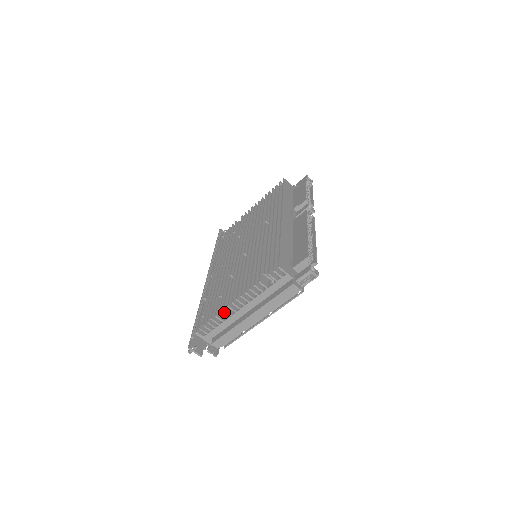
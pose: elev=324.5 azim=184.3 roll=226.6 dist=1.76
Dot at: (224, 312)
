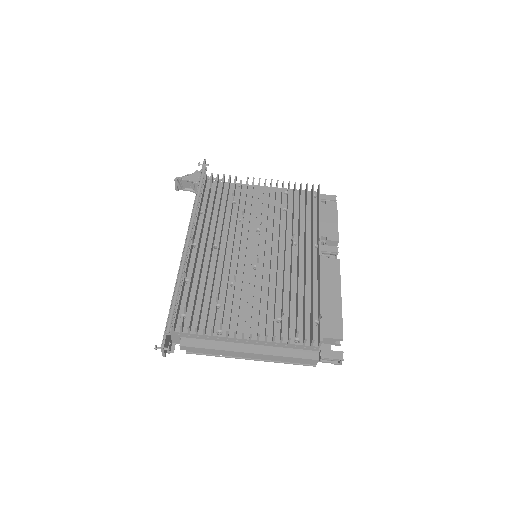
Dot at: (215, 322)
